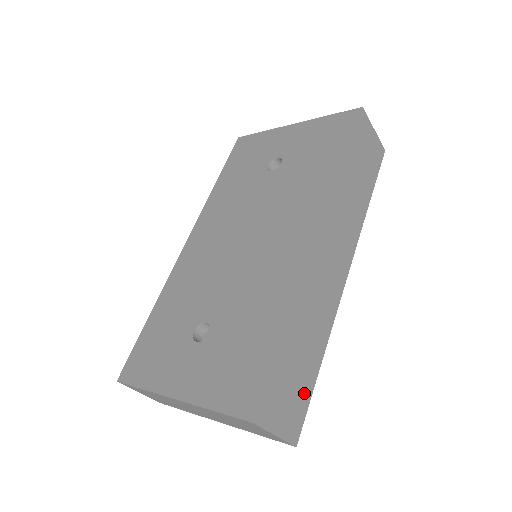
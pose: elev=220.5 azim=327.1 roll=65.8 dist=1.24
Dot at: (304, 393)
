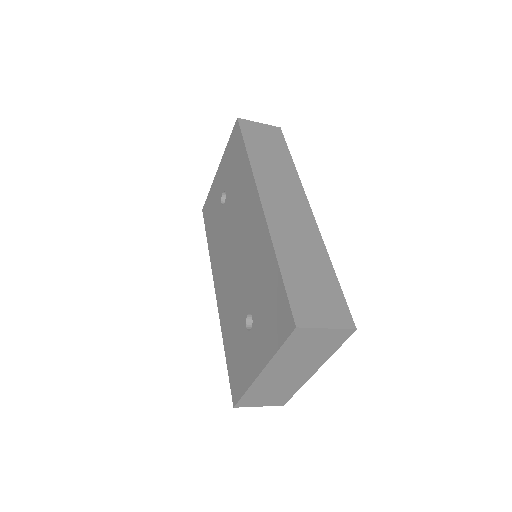
Dot at: (333, 293)
